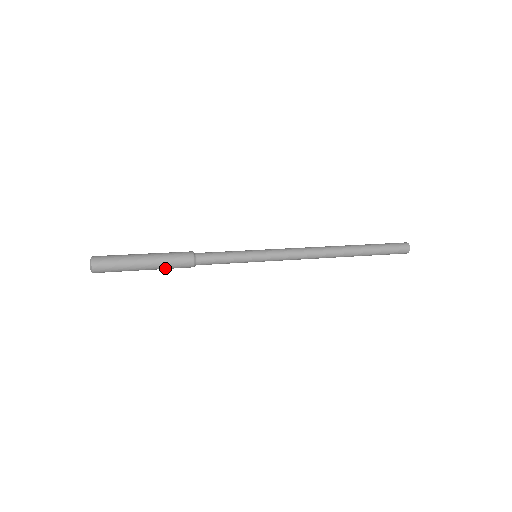
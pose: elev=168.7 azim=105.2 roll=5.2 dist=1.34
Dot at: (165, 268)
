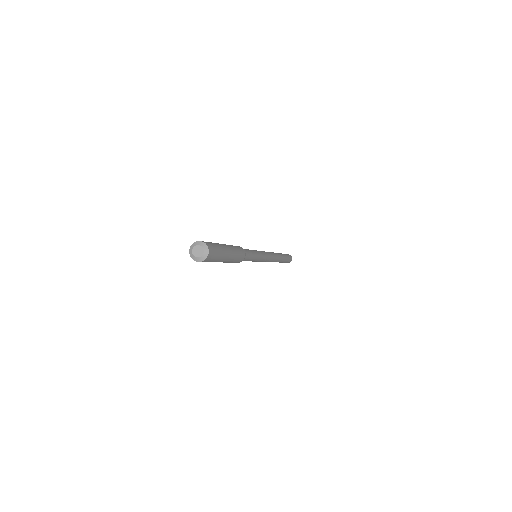
Dot at: (235, 258)
